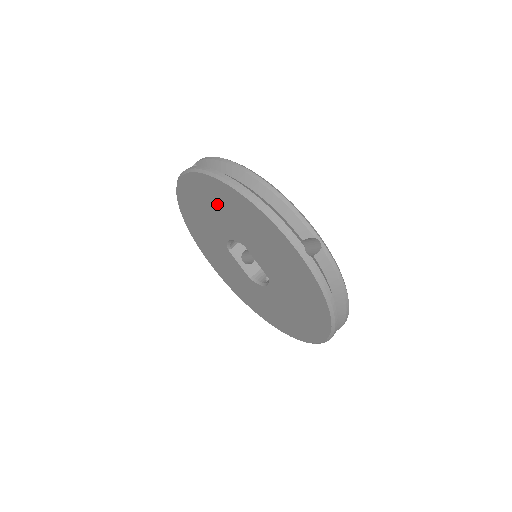
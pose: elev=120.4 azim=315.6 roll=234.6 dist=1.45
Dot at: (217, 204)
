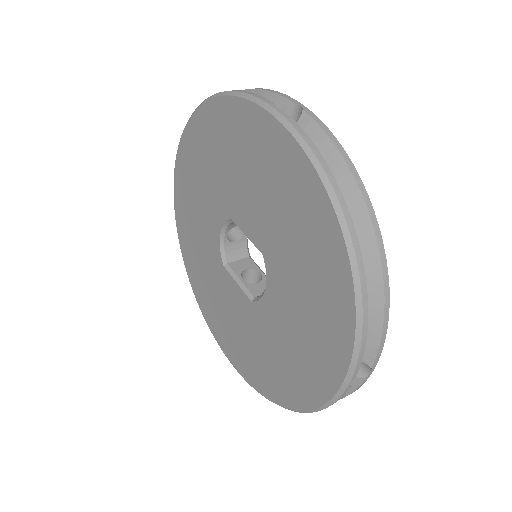
Dot at: (199, 172)
